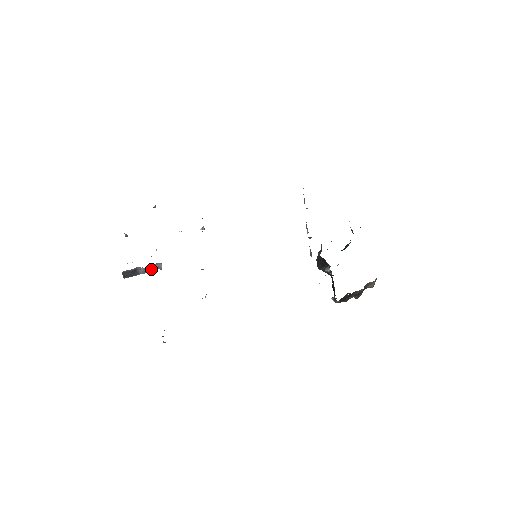
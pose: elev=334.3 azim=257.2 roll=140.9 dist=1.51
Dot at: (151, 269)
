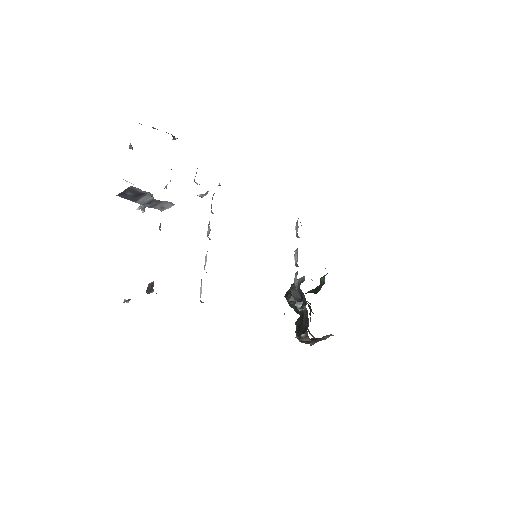
Dot at: (153, 204)
